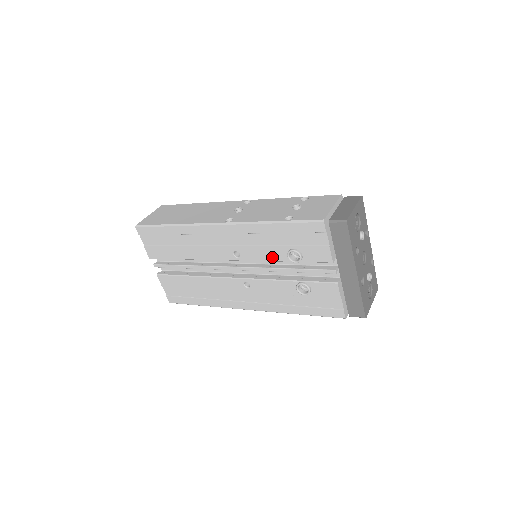
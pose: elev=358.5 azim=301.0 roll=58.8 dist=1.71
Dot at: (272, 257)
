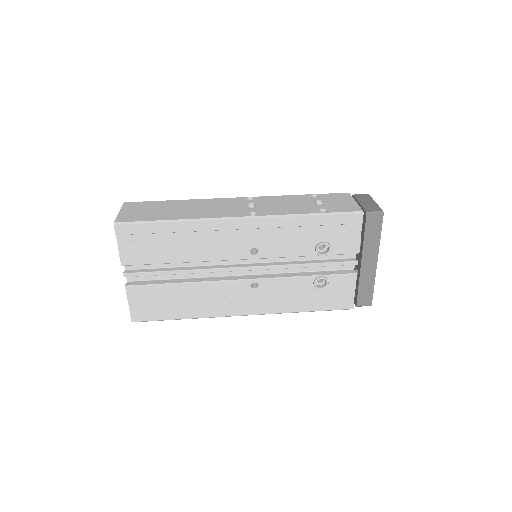
Dot at: (296, 252)
